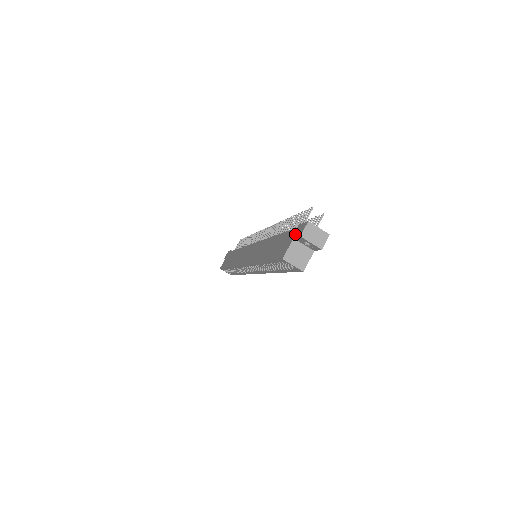
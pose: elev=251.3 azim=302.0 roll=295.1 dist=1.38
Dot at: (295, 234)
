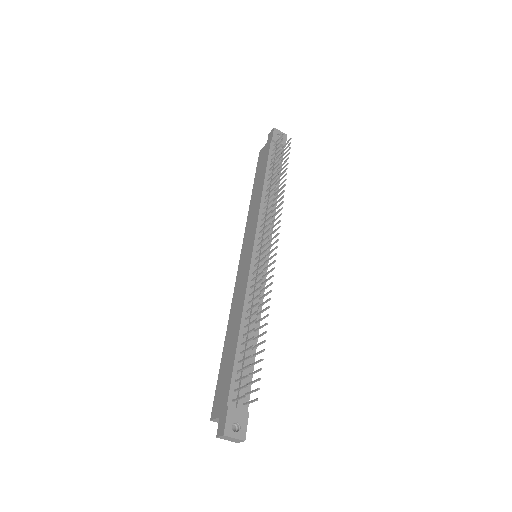
Dot at: (221, 416)
